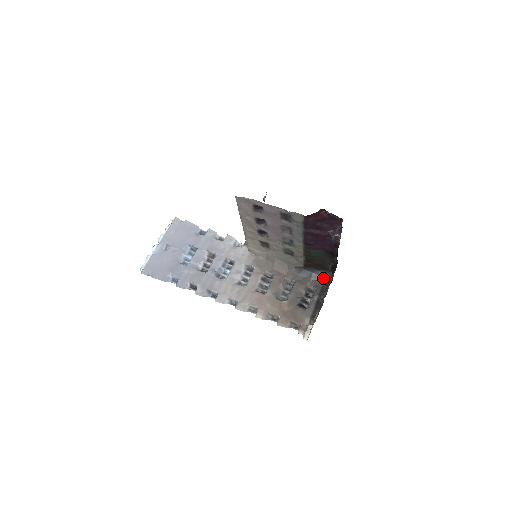
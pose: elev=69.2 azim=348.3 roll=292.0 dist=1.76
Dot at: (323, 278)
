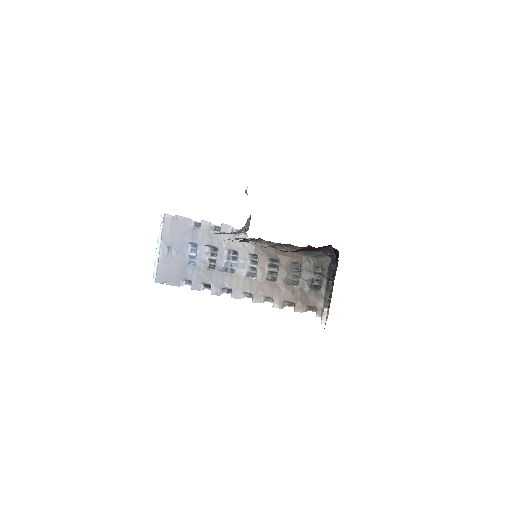
Dot at: occluded
